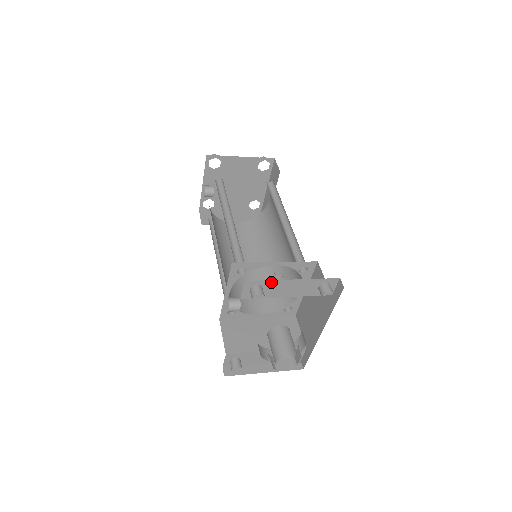
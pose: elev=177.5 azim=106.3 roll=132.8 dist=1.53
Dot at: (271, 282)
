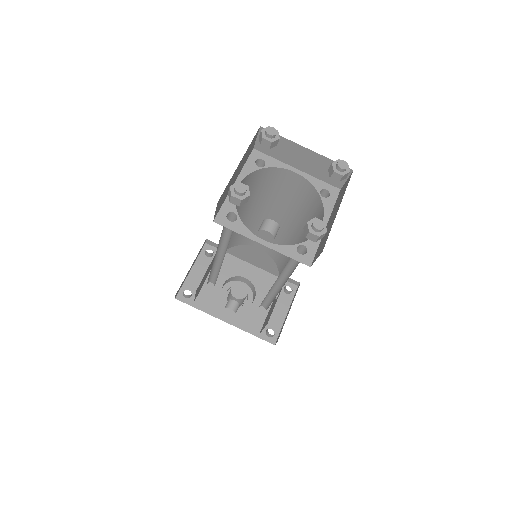
Dot at: occluded
